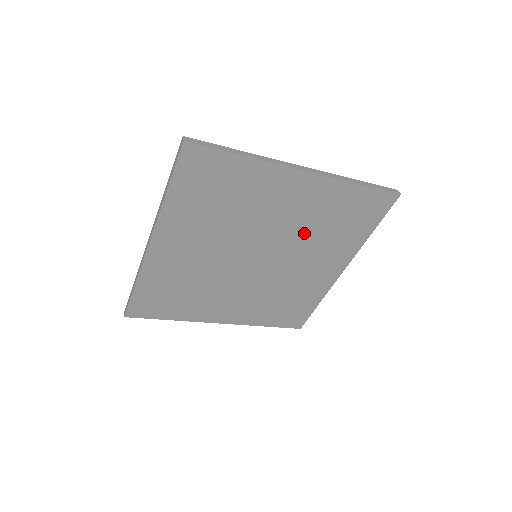
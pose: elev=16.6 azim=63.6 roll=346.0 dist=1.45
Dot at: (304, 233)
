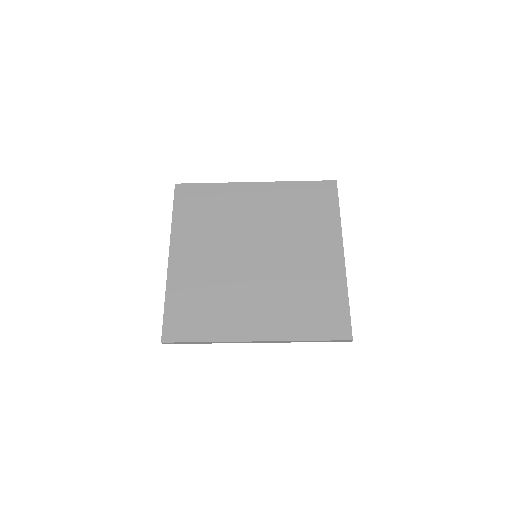
Dot at: (282, 225)
